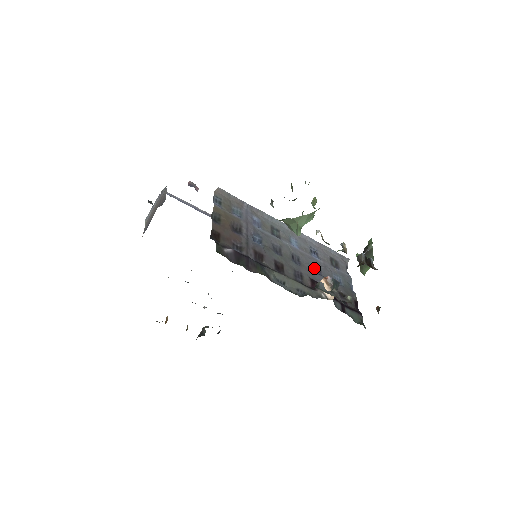
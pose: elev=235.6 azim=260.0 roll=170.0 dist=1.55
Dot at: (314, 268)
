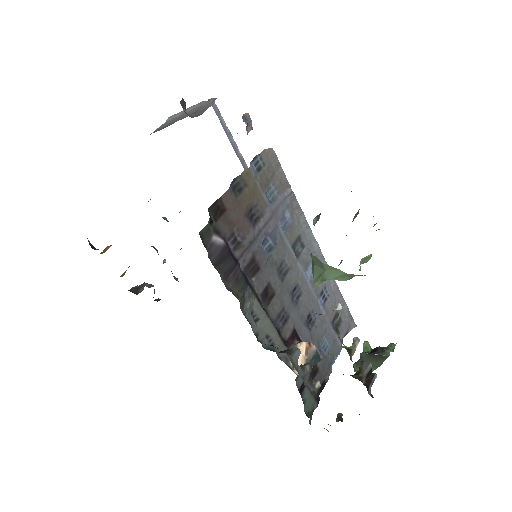
Dot at: (309, 316)
